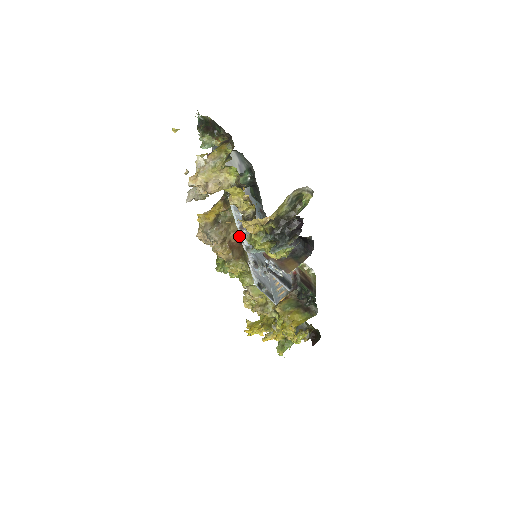
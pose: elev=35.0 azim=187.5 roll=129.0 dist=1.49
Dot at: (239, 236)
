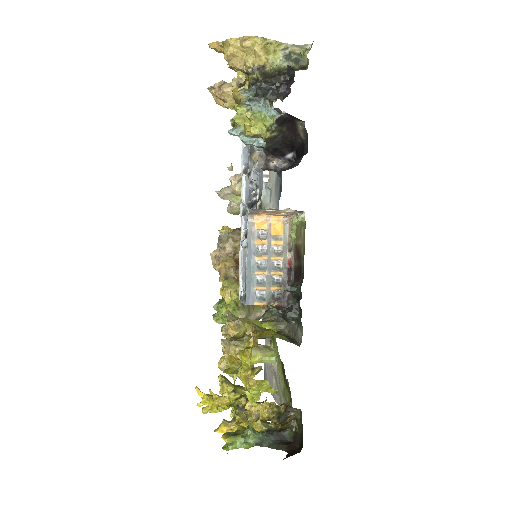
Dot at: occluded
